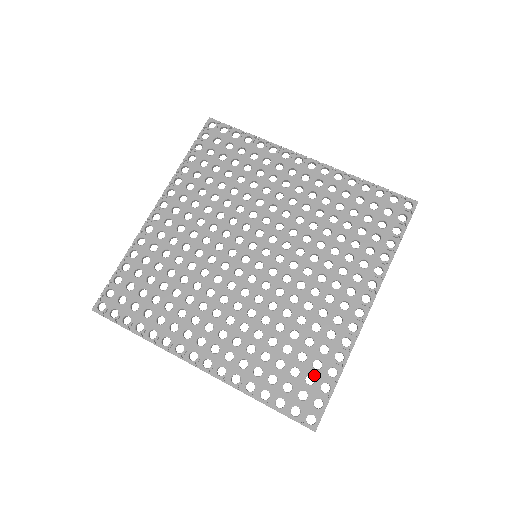
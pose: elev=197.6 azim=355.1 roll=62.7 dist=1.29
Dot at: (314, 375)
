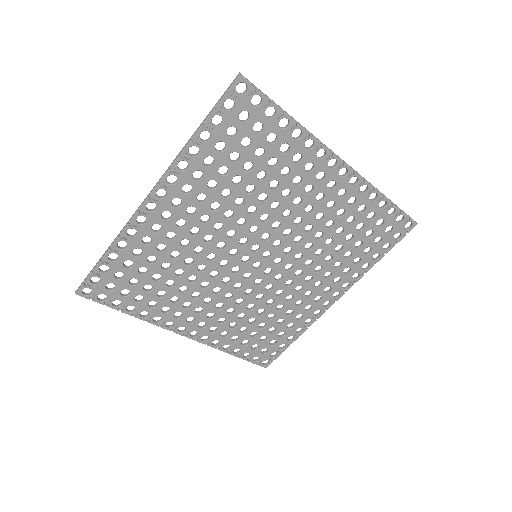
Dot at: (277, 341)
